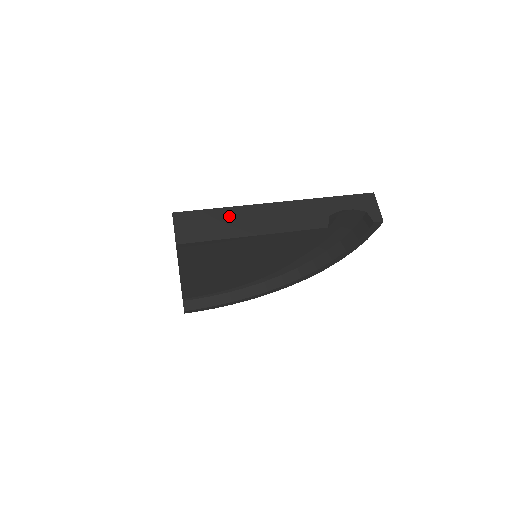
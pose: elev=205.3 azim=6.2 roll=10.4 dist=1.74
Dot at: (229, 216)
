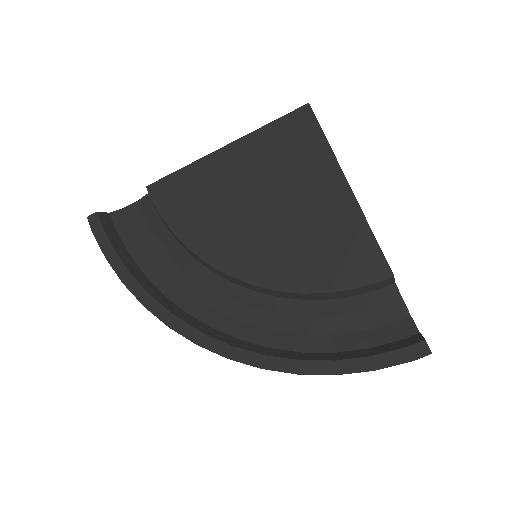
Dot at: occluded
